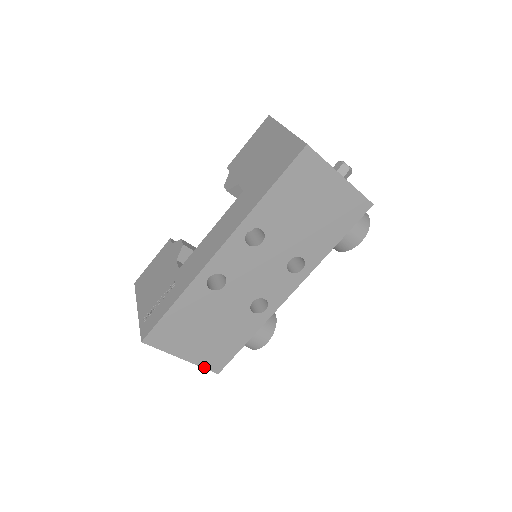
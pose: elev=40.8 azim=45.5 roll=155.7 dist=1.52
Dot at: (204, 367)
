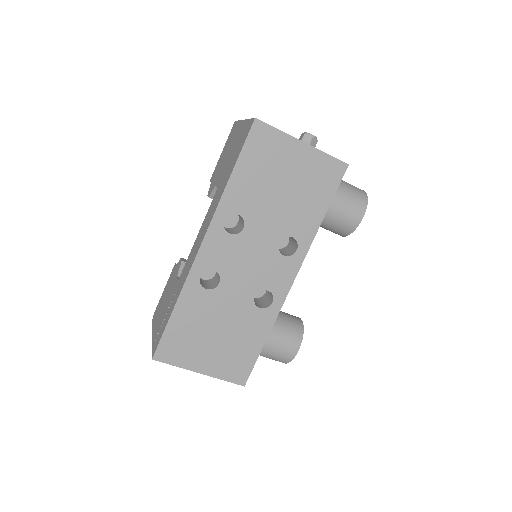
Dot at: (226, 380)
